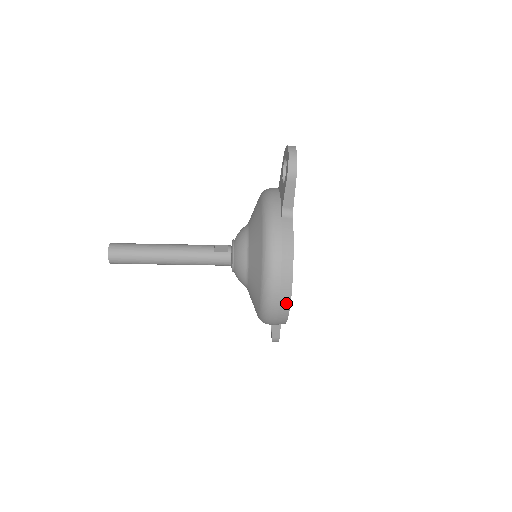
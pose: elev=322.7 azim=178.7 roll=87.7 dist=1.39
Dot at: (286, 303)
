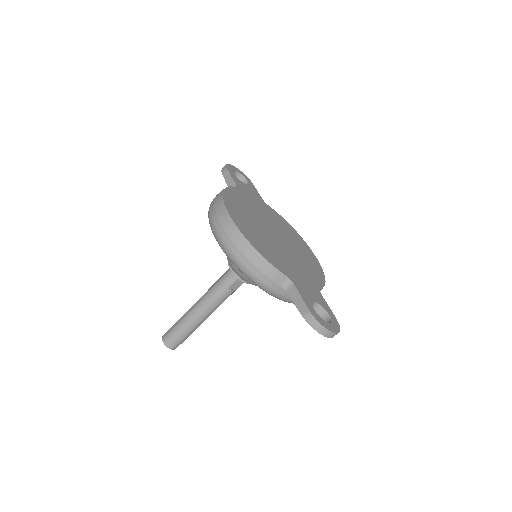
Dot at: (225, 217)
